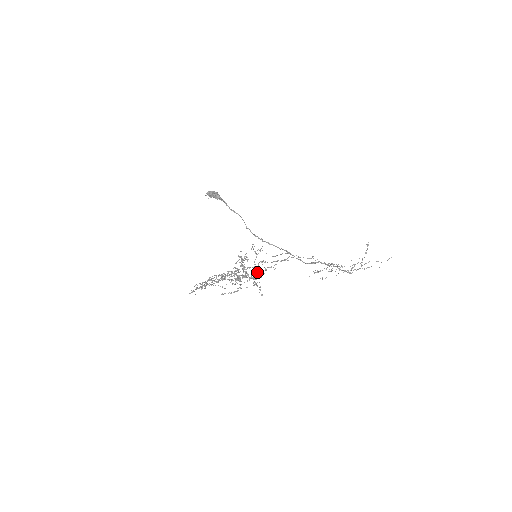
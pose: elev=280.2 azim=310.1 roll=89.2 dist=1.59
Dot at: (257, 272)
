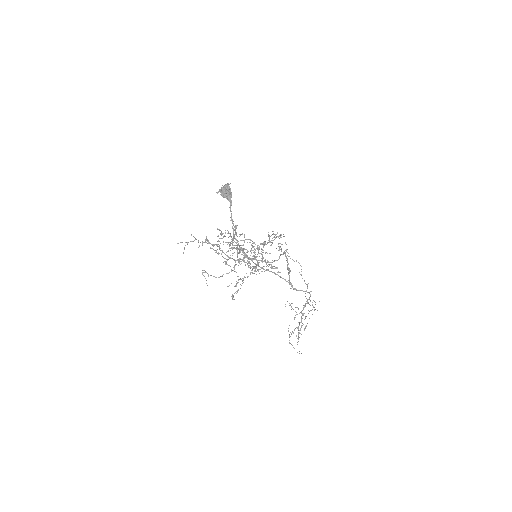
Dot at: (279, 257)
